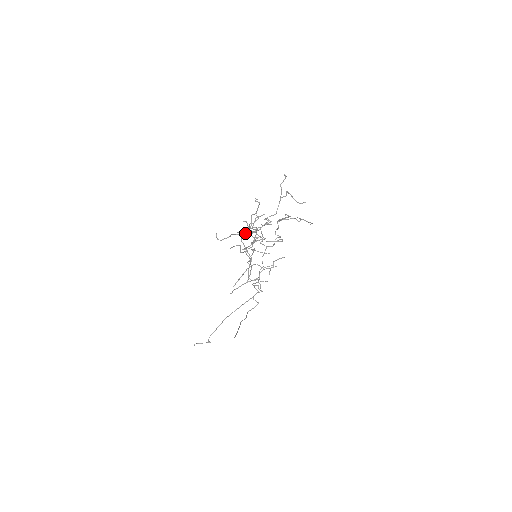
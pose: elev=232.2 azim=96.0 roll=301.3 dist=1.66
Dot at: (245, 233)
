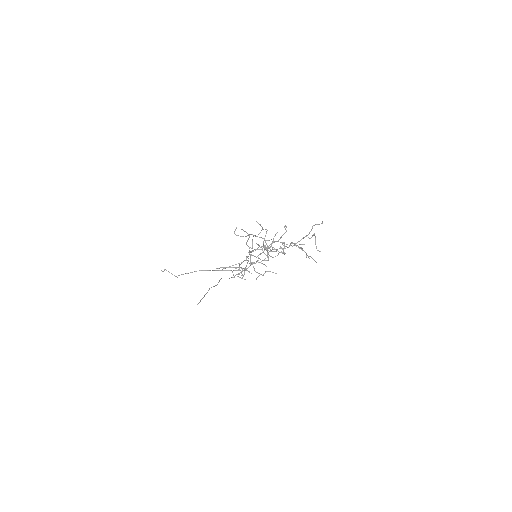
Dot at: occluded
